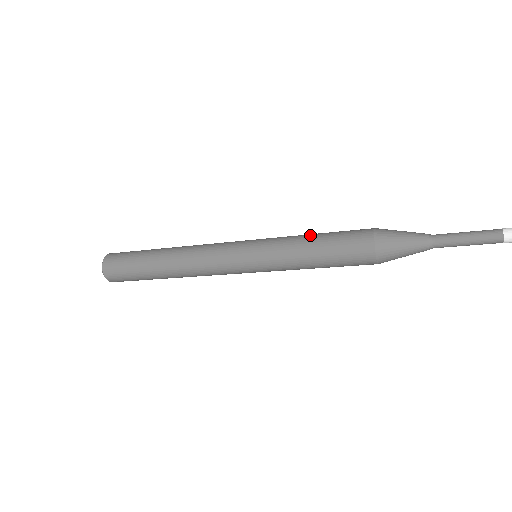
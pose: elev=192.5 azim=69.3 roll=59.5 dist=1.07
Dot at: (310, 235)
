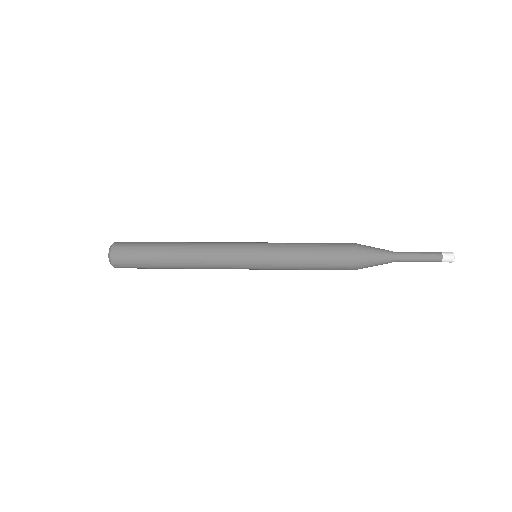
Dot at: (305, 255)
